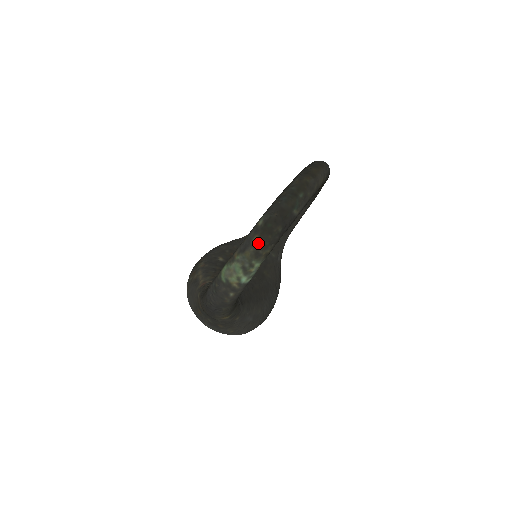
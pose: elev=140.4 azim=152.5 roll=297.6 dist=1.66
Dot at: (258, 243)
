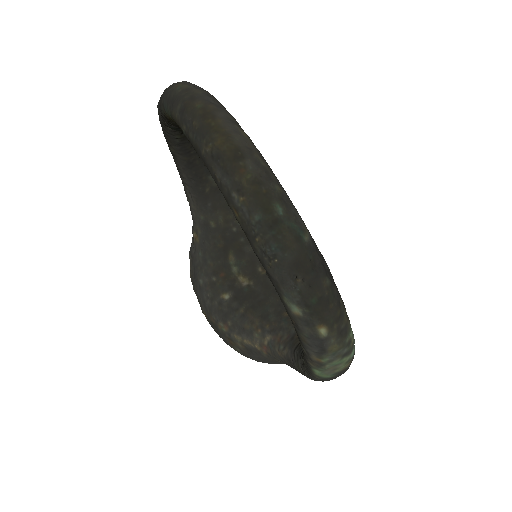
Dot at: (330, 329)
